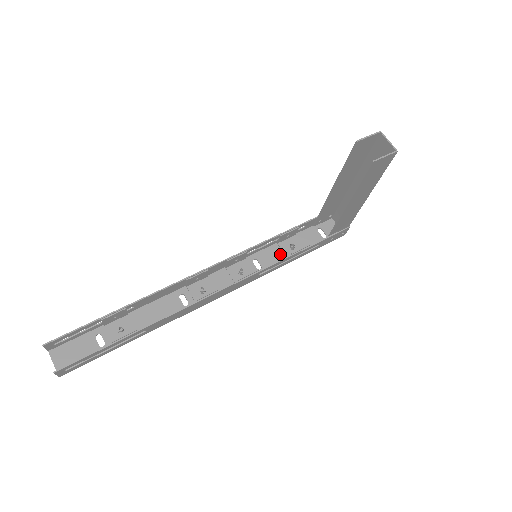
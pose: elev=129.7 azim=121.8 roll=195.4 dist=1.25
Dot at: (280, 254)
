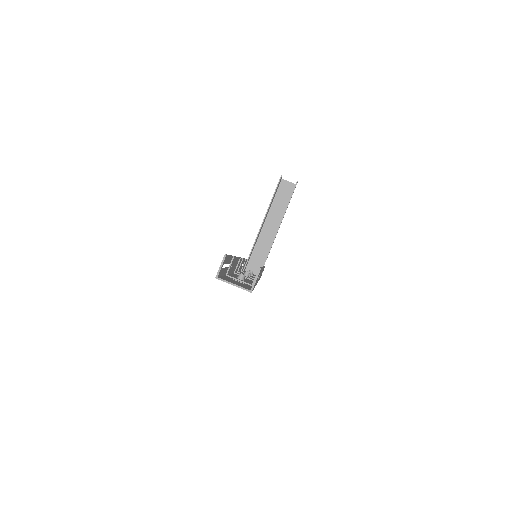
Dot at: occluded
